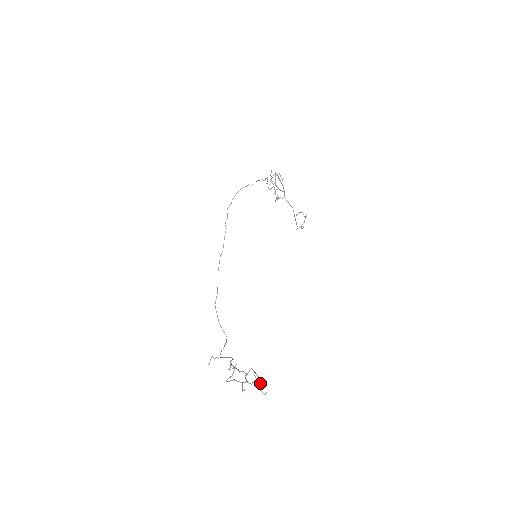
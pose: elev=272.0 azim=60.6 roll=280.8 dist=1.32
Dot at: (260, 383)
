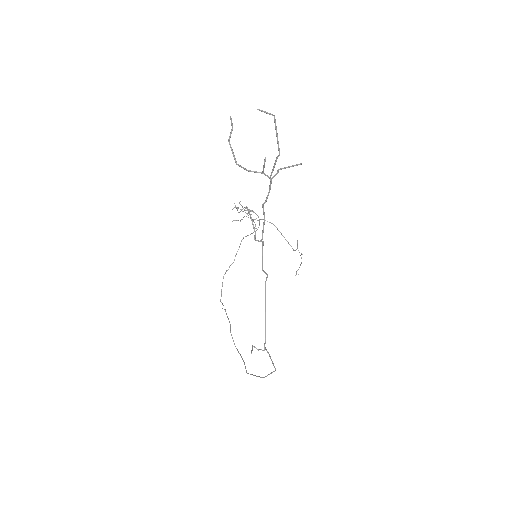
Dot at: (272, 115)
